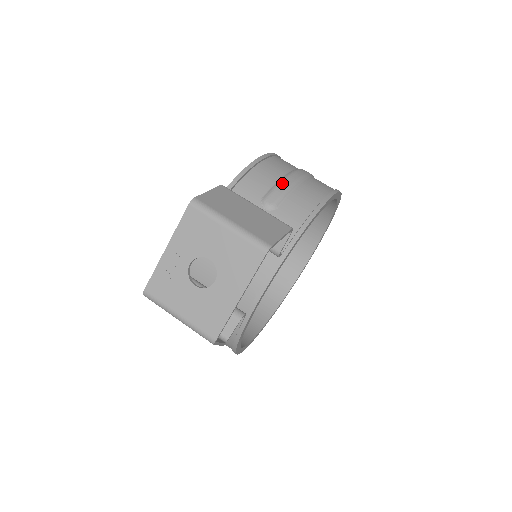
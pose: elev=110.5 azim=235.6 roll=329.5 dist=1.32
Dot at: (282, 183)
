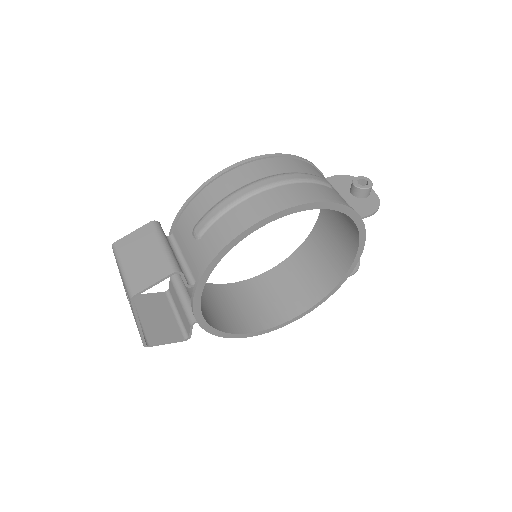
Dot at: (213, 210)
